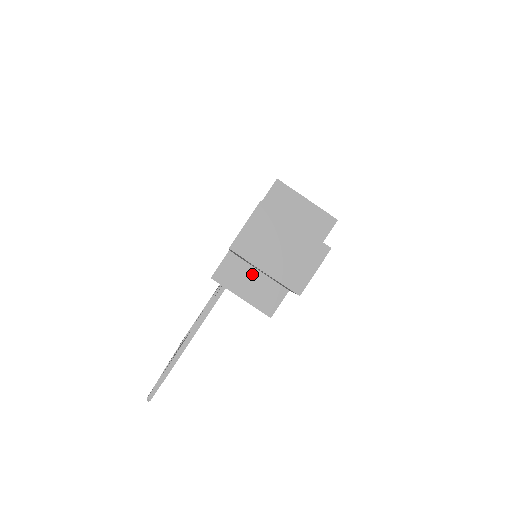
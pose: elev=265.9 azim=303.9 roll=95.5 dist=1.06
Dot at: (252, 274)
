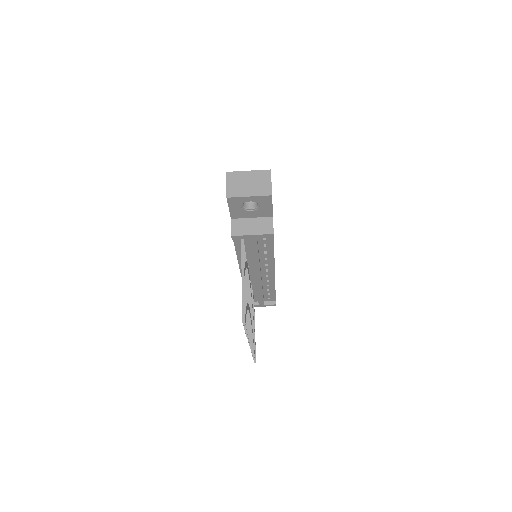
Dot at: (250, 221)
